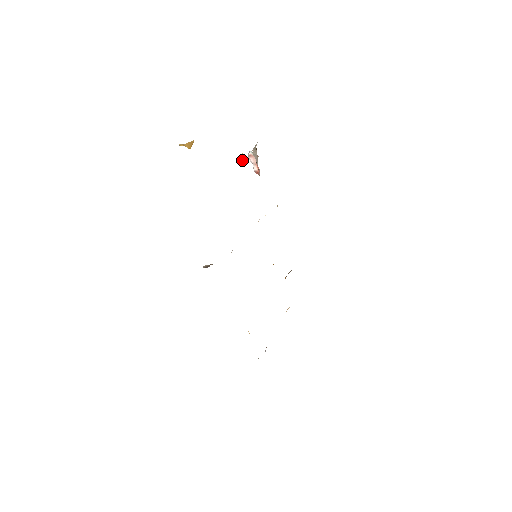
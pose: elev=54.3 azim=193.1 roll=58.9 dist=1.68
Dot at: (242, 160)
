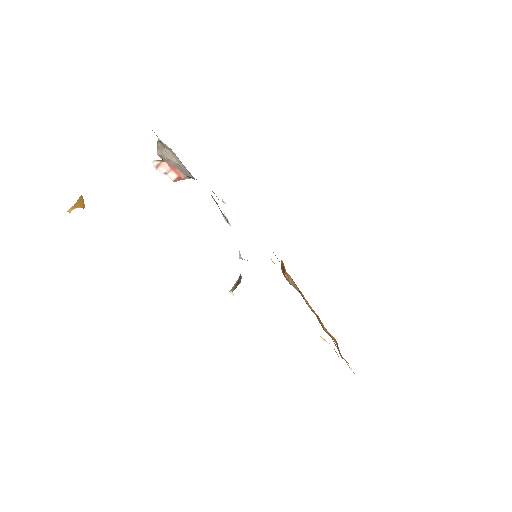
Dot at: occluded
